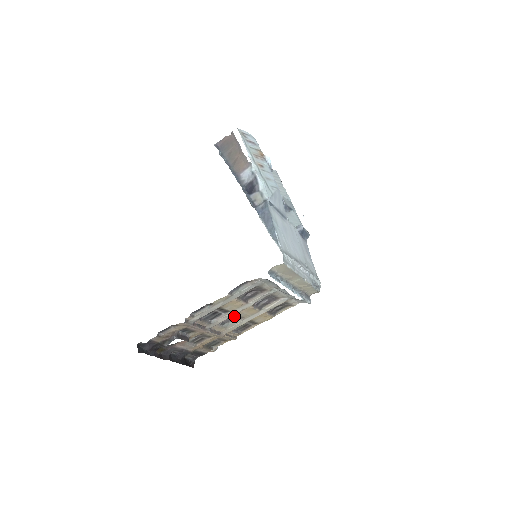
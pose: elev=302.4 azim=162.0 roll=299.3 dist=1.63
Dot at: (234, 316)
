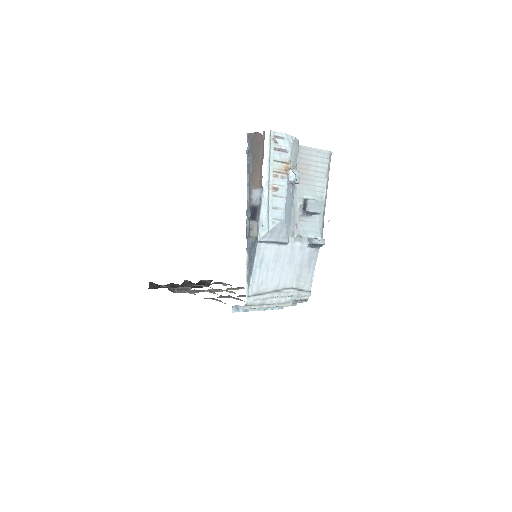
Dot at: occluded
